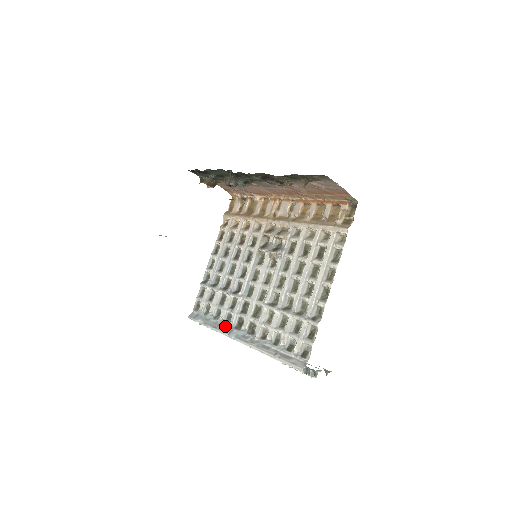
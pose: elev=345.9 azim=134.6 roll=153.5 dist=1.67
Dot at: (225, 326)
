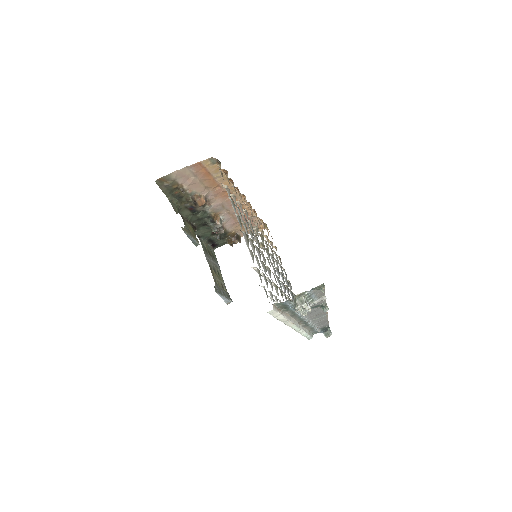
Dot at: occluded
